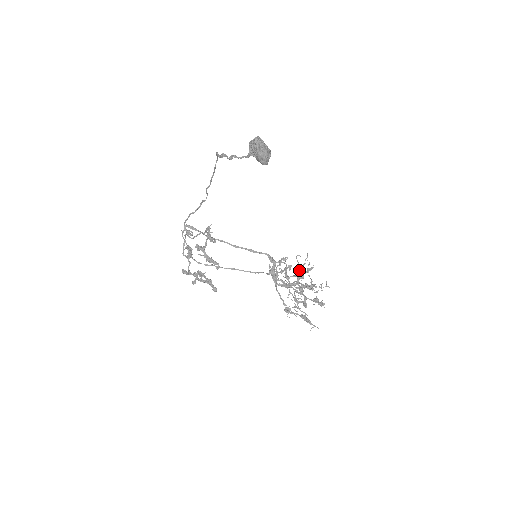
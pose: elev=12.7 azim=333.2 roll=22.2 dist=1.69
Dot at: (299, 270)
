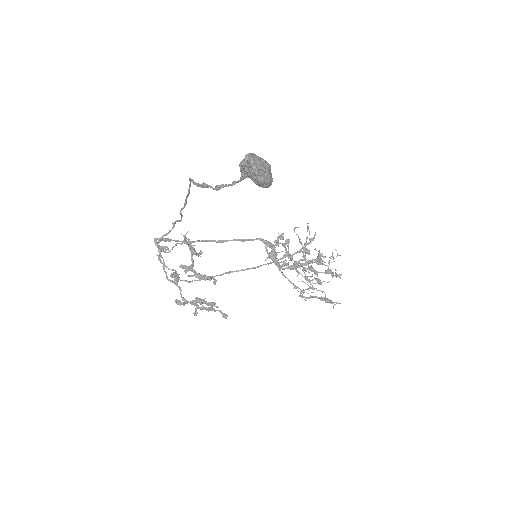
Dot at: (303, 247)
